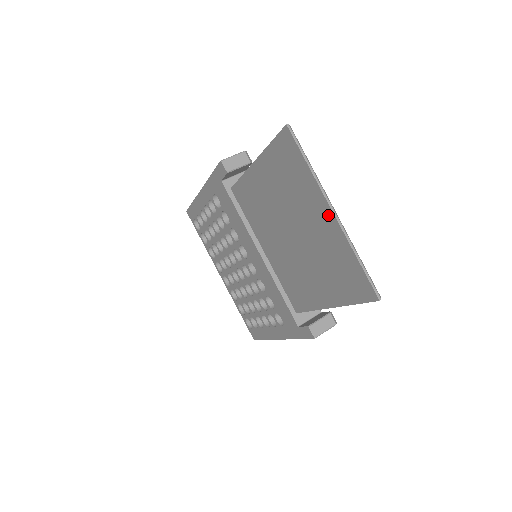
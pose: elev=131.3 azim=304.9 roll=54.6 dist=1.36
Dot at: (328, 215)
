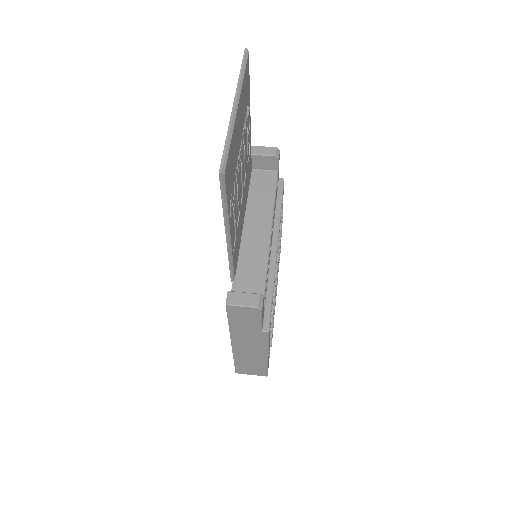
Dot at: occluded
